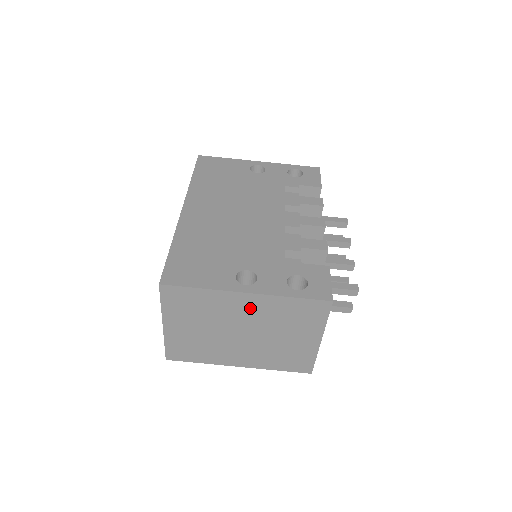
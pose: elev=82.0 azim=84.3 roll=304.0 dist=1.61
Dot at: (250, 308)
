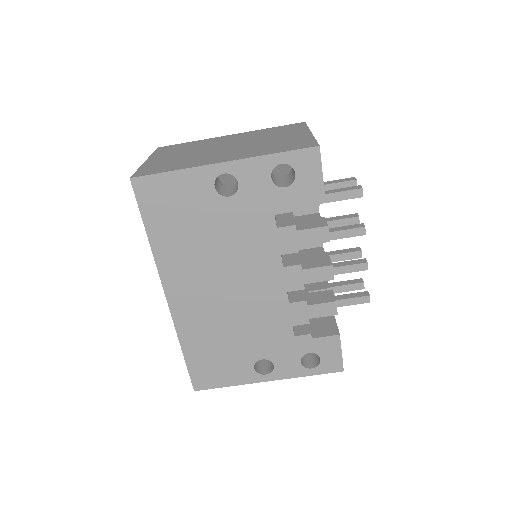
Dot at: occluded
